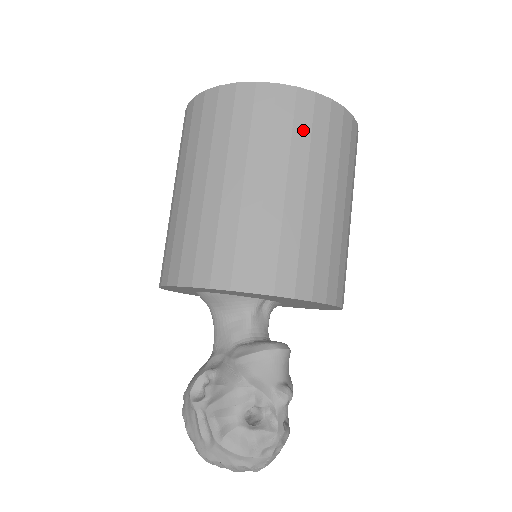
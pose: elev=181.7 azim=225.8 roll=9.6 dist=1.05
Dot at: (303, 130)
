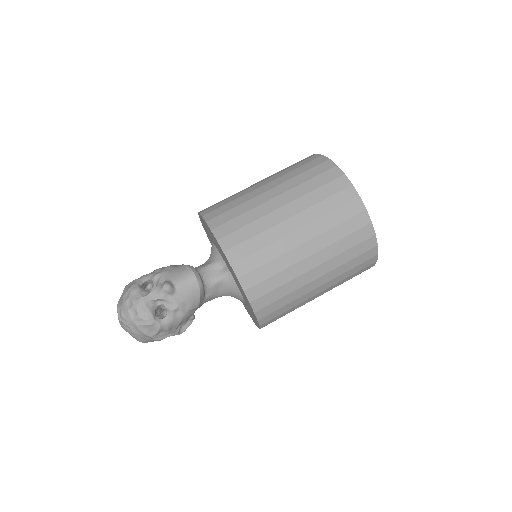
Dot at: (309, 175)
